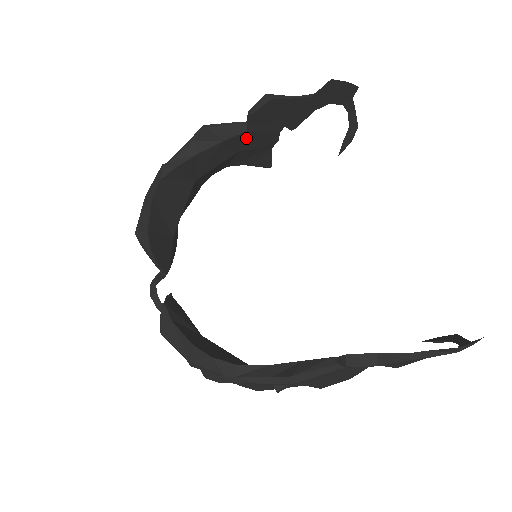
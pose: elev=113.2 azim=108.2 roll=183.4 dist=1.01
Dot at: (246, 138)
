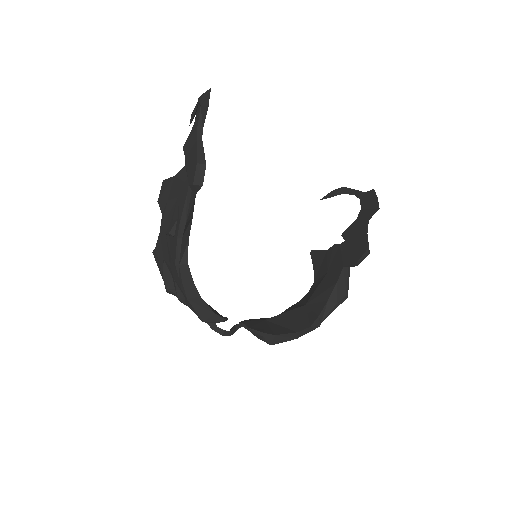
Dot at: occluded
